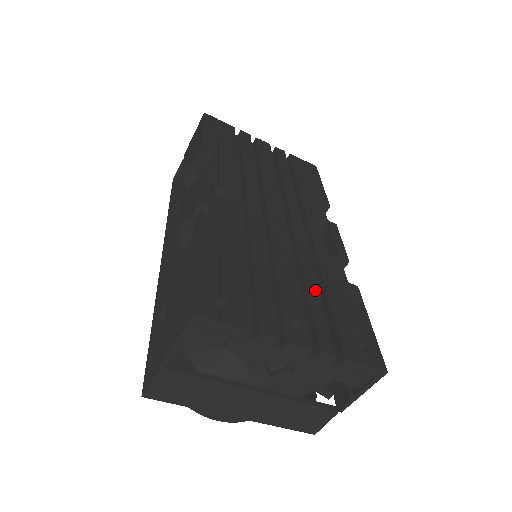
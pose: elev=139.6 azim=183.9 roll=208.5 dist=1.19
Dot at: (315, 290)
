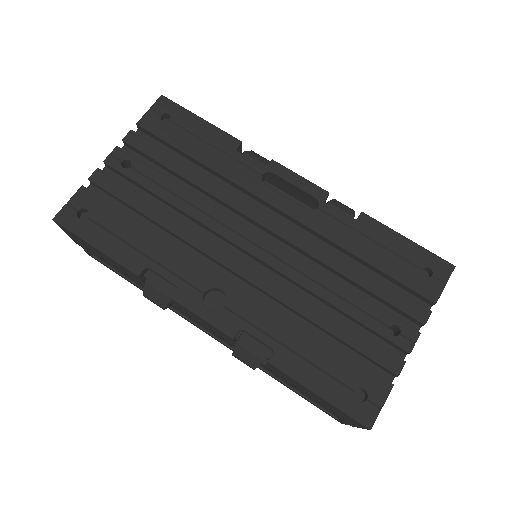
Dot at: (361, 275)
